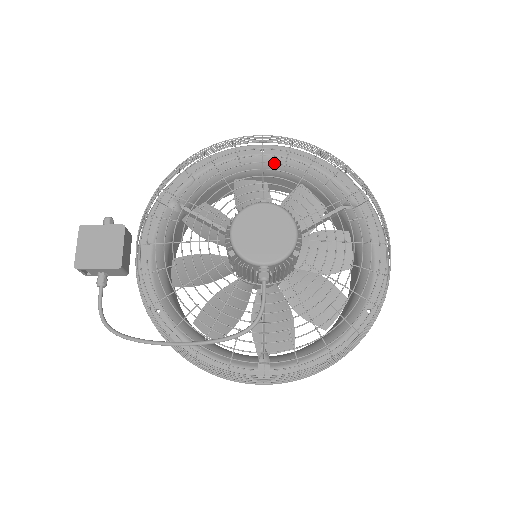
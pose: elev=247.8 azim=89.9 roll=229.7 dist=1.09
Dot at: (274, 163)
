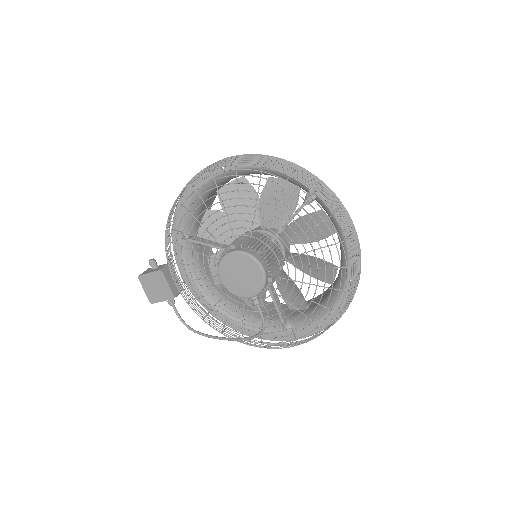
Dot at: (237, 173)
